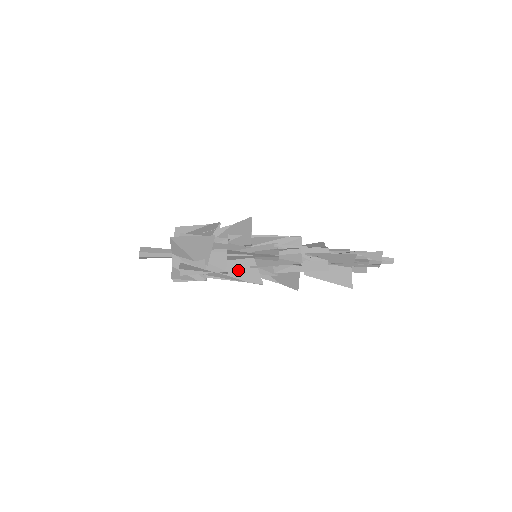
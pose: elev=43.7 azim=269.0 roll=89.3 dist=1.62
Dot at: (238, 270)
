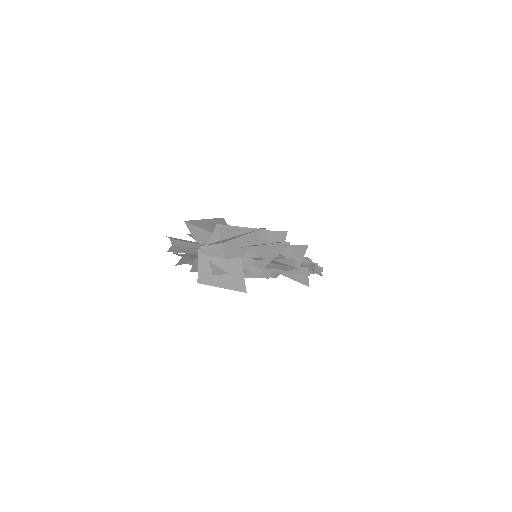
Dot at: occluded
